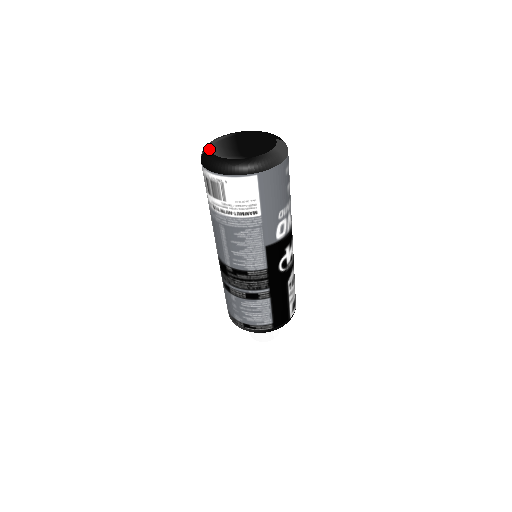
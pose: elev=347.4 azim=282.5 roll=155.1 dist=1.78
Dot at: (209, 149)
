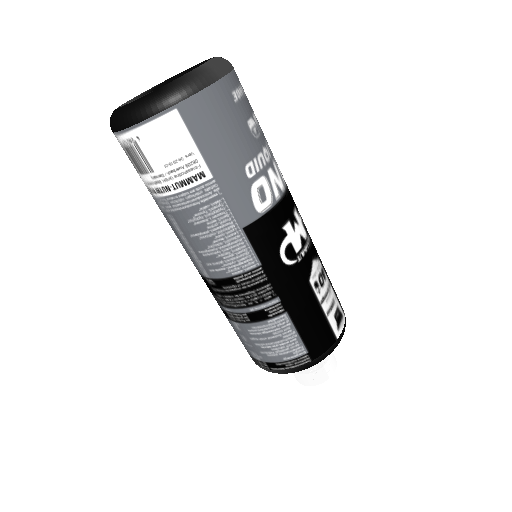
Dot at: occluded
